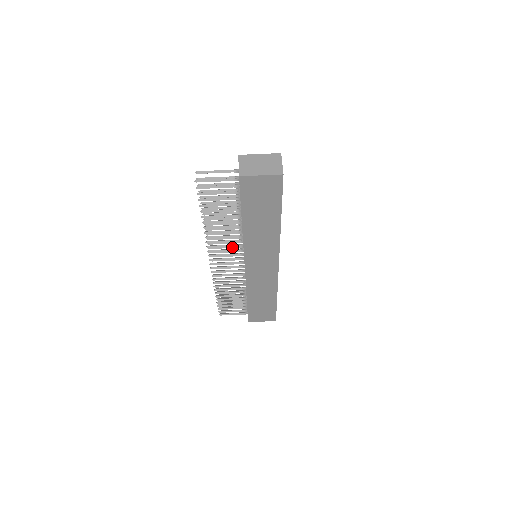
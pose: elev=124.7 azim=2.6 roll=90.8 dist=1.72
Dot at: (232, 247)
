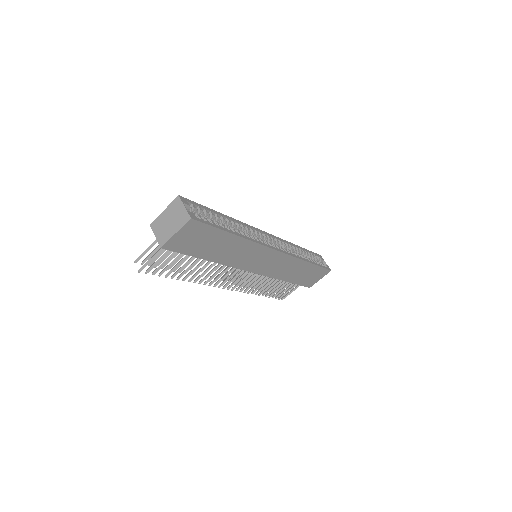
Dot at: occluded
